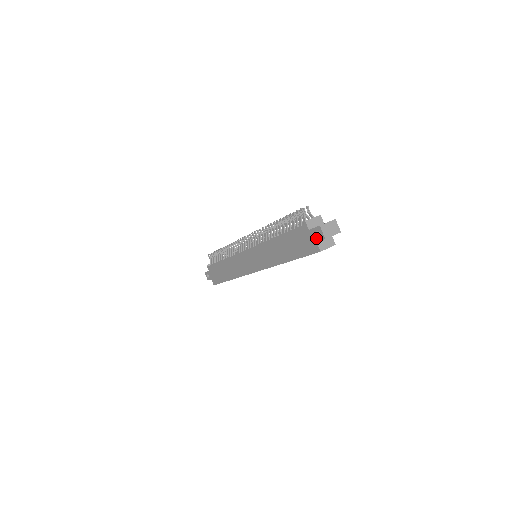
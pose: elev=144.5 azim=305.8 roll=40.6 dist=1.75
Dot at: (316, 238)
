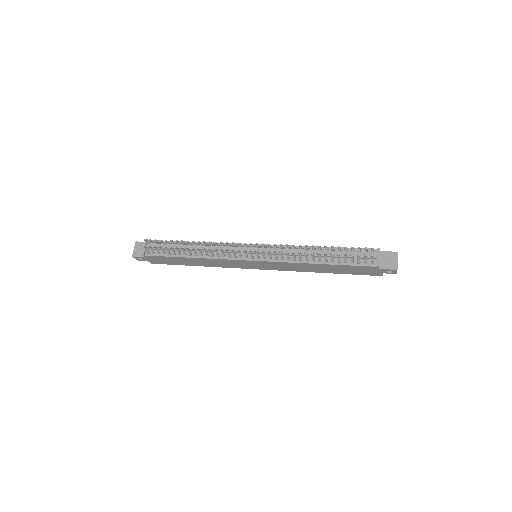
Dot at: (385, 272)
